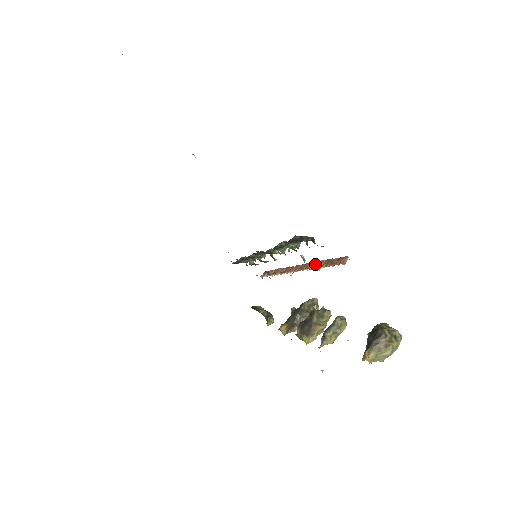
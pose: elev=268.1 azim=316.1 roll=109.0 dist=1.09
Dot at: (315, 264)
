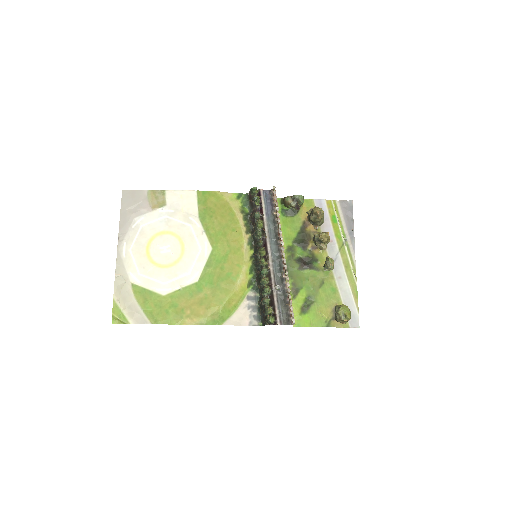
Dot at: (286, 286)
